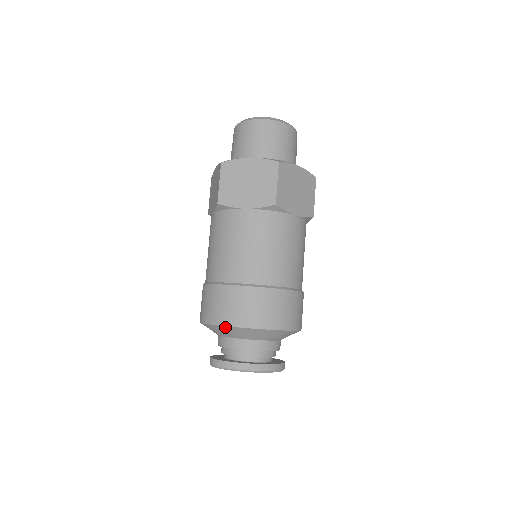
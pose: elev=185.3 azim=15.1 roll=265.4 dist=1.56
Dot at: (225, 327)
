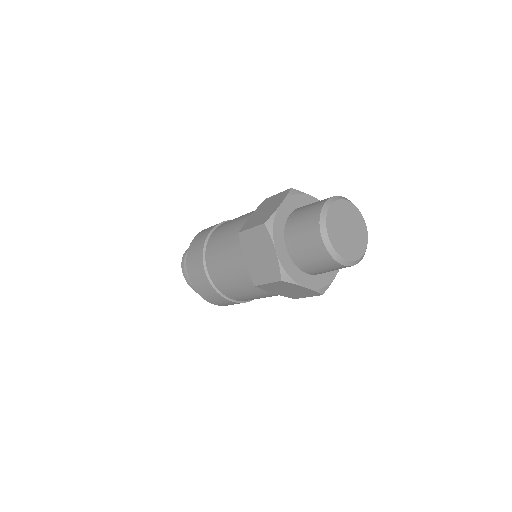
Dot at: (188, 267)
